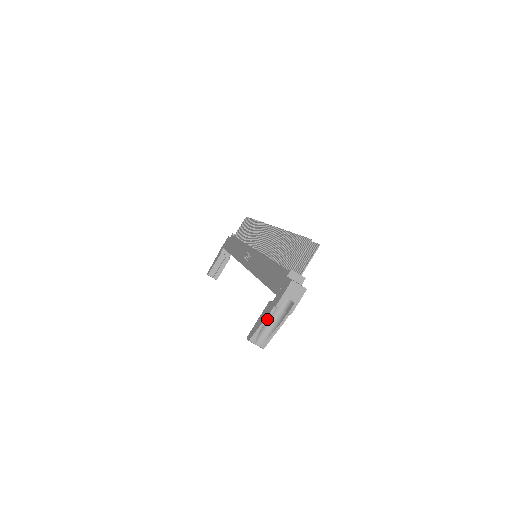
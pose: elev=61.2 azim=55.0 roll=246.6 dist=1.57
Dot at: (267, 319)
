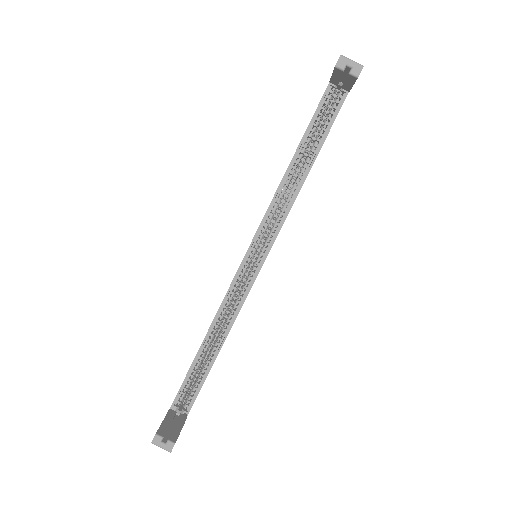
Dot at: occluded
